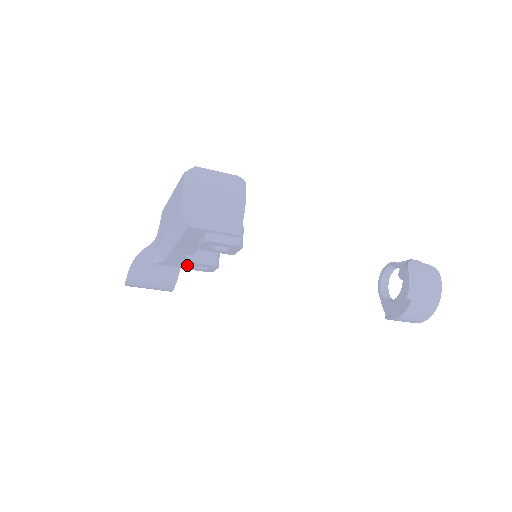
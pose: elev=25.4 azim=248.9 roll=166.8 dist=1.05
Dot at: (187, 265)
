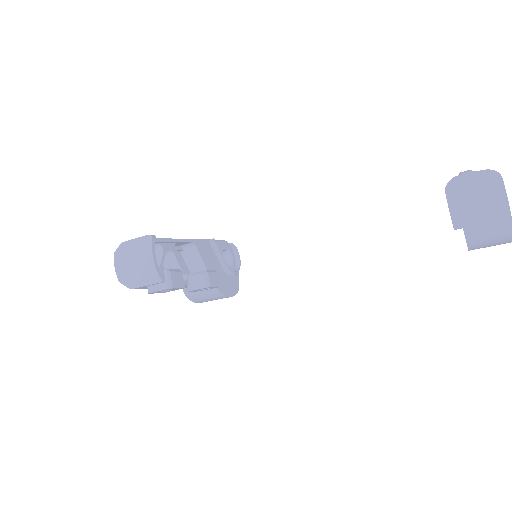
Dot at: (194, 291)
